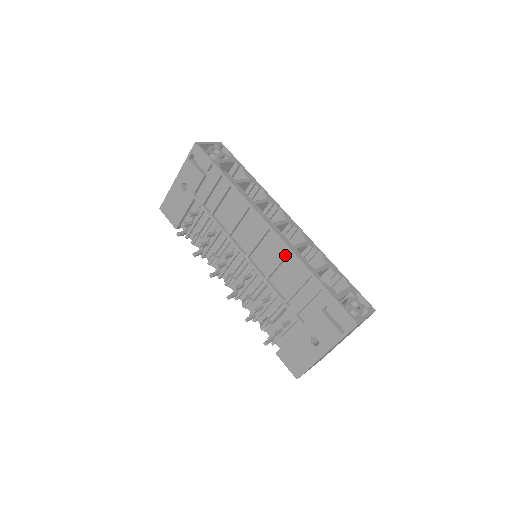
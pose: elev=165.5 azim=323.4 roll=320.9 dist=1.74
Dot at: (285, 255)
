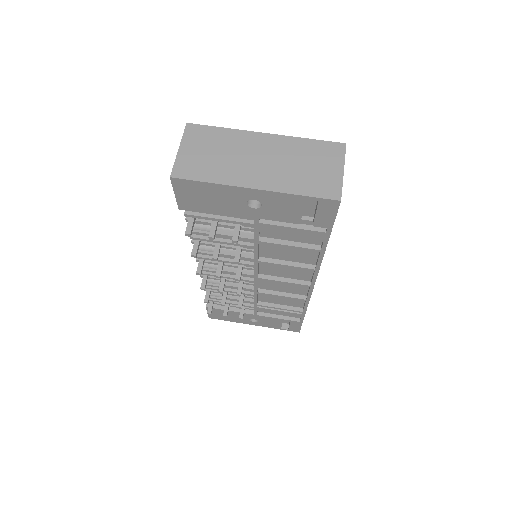
Dot at: occluded
